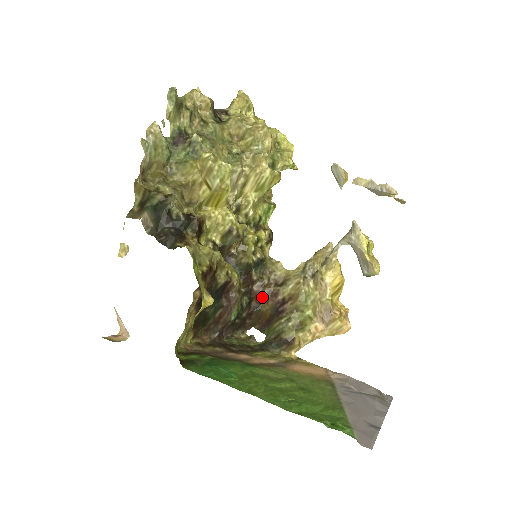
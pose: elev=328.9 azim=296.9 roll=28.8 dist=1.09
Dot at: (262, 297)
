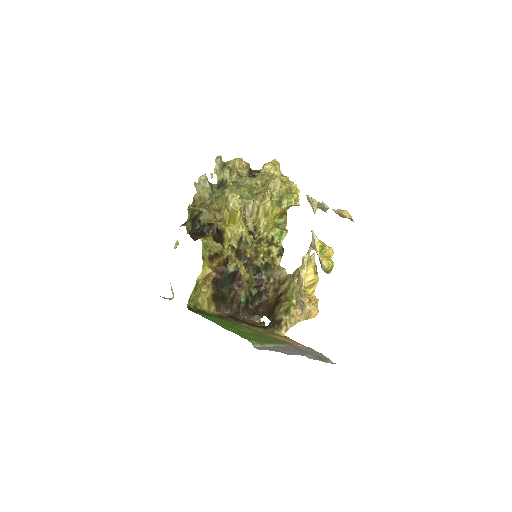
Dot at: (269, 292)
